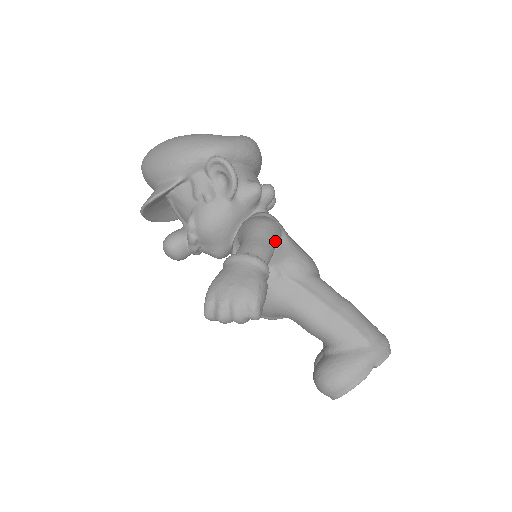
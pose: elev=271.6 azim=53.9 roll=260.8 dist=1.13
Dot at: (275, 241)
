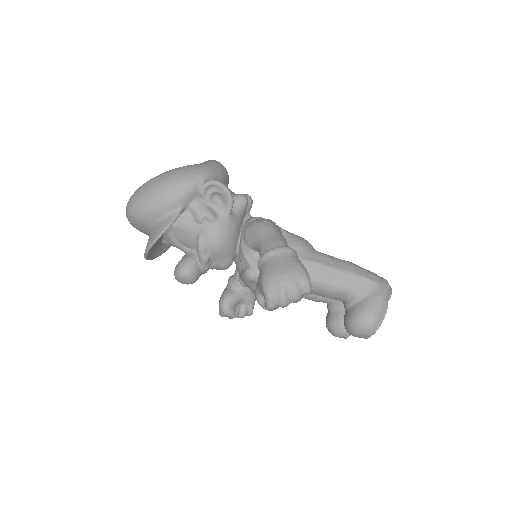
Dot at: occluded
